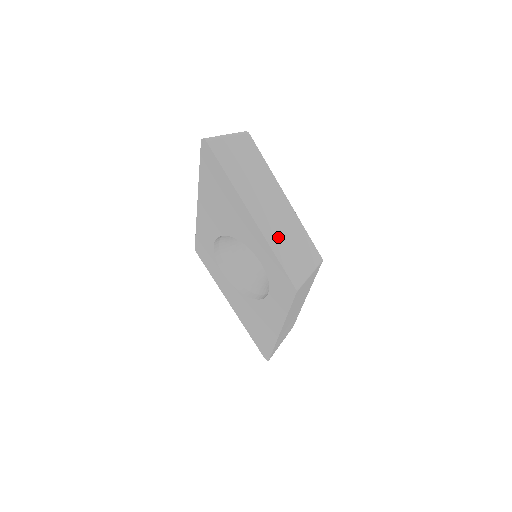
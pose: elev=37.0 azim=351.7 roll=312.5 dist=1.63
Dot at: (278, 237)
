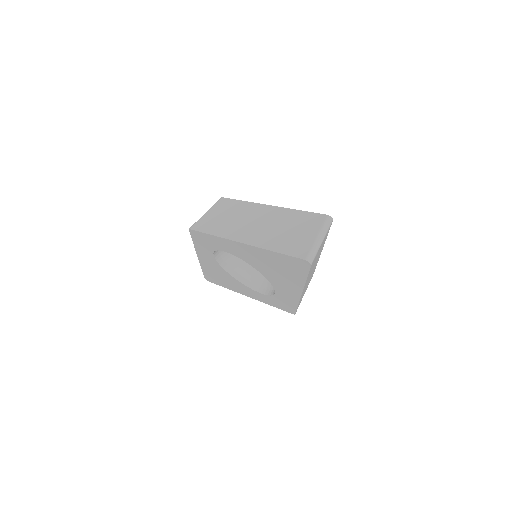
Dot at: occluded
